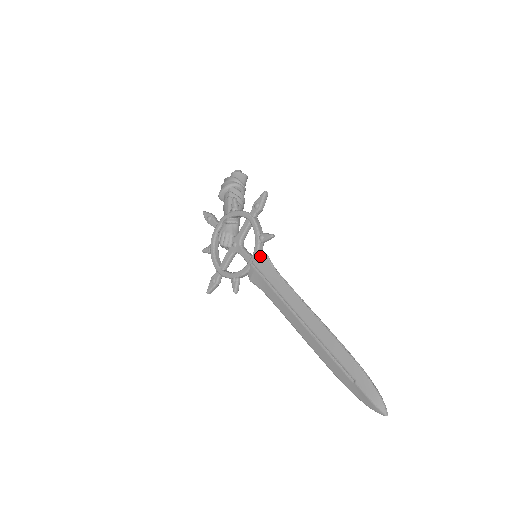
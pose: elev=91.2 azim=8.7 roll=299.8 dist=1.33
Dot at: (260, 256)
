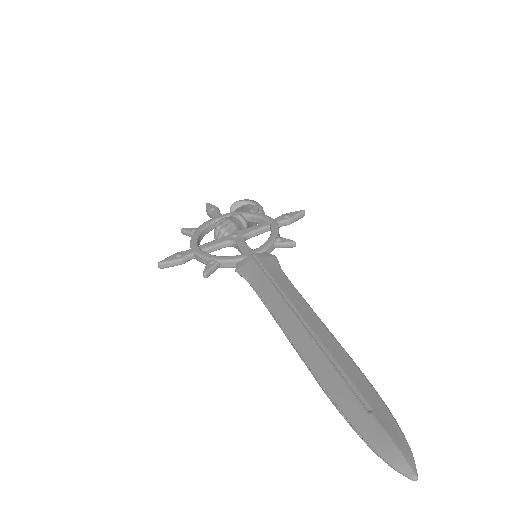
Dot at: (267, 253)
